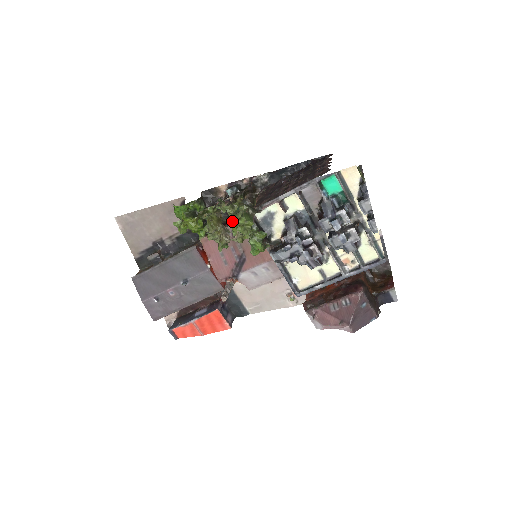
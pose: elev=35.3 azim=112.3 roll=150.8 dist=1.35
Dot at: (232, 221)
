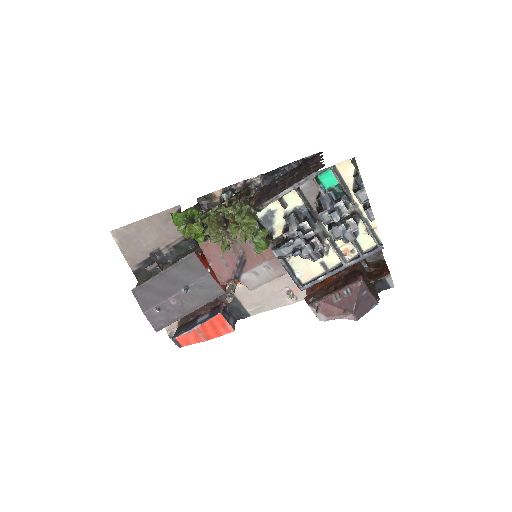
Dot at: (236, 221)
